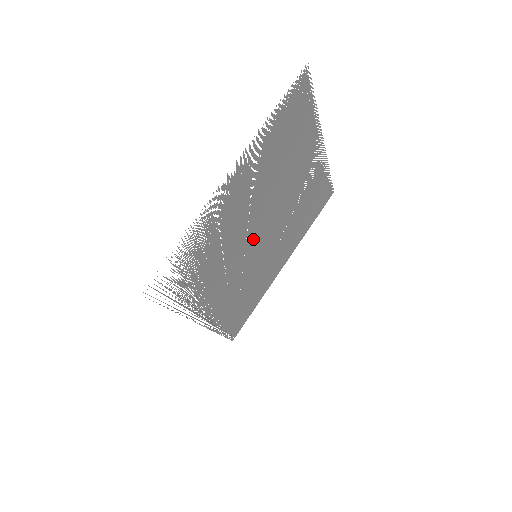
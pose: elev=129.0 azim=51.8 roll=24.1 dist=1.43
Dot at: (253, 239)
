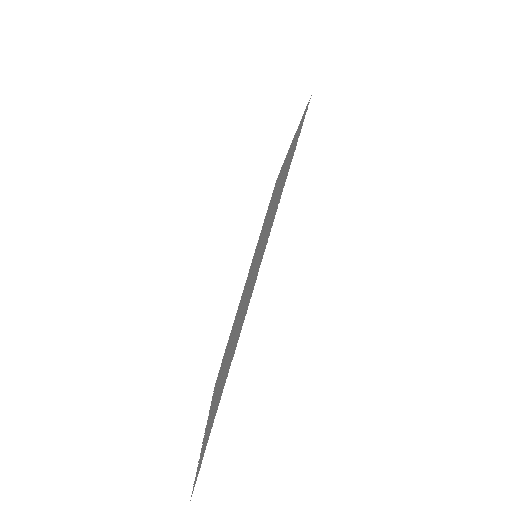
Dot at: occluded
